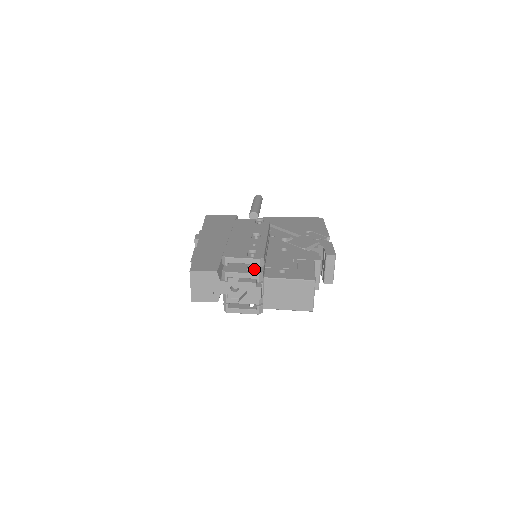
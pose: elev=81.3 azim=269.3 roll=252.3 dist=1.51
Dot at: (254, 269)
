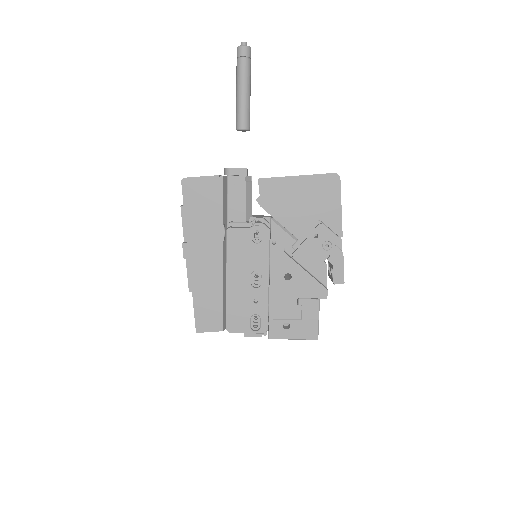
Dot at: occluded
